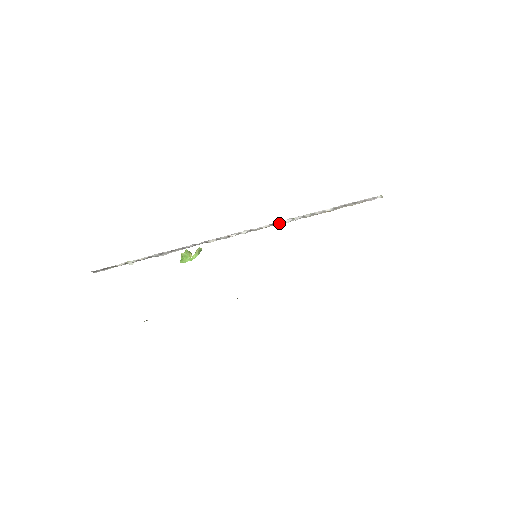
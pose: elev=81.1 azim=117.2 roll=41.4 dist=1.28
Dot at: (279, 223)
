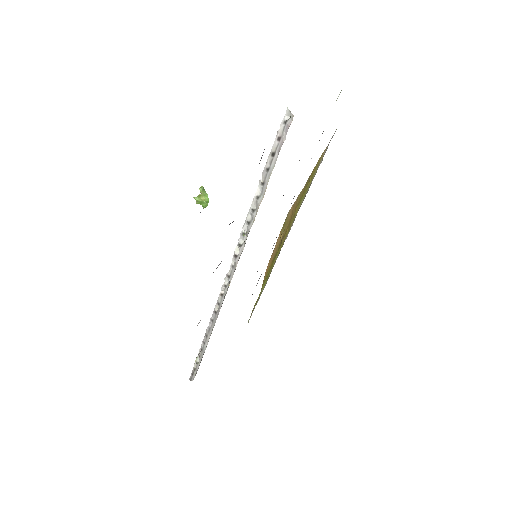
Dot at: (239, 253)
